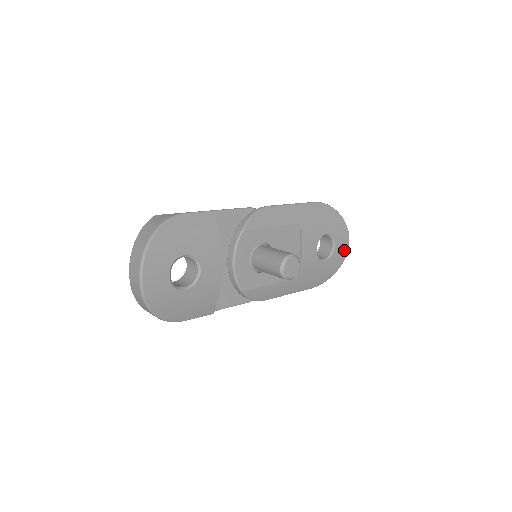
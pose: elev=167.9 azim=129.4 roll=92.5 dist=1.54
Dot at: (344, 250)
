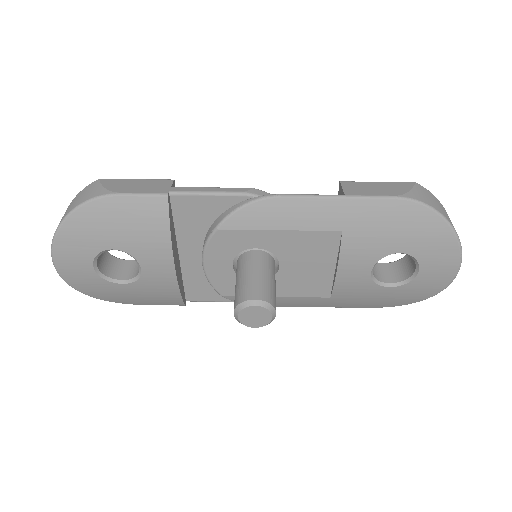
Dot at: (442, 279)
